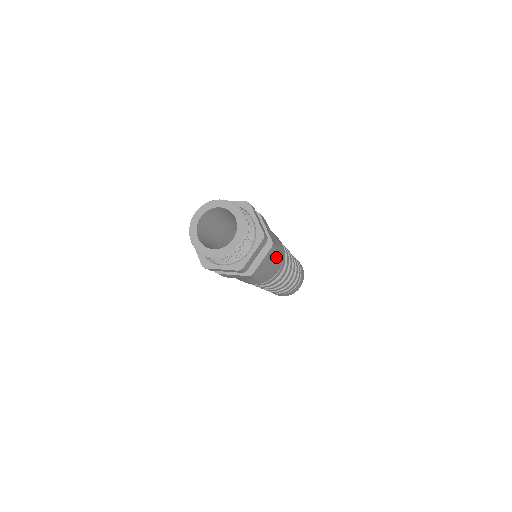
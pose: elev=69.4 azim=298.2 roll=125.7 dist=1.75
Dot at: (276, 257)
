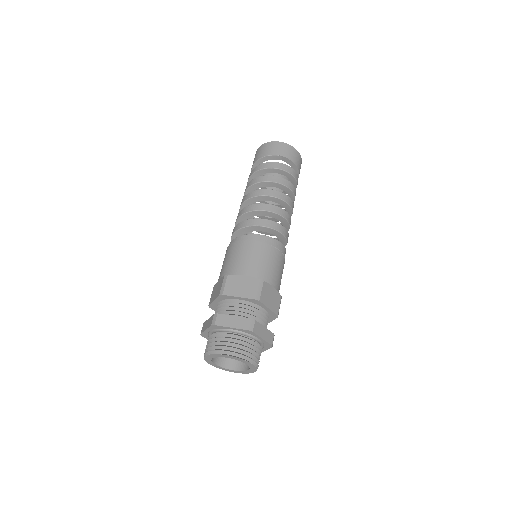
Dot at: occluded
